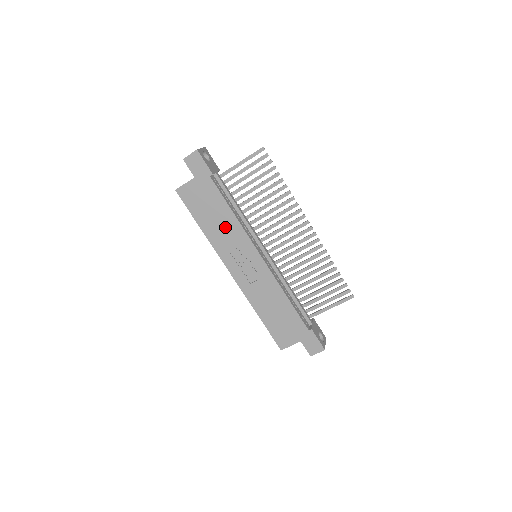
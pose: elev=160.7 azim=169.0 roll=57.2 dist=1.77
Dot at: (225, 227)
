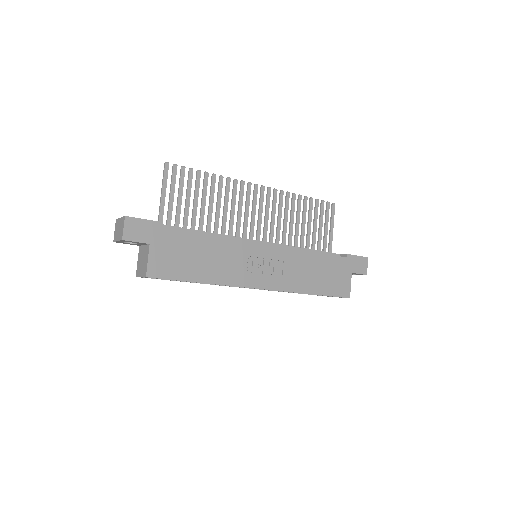
Dot at: (218, 256)
